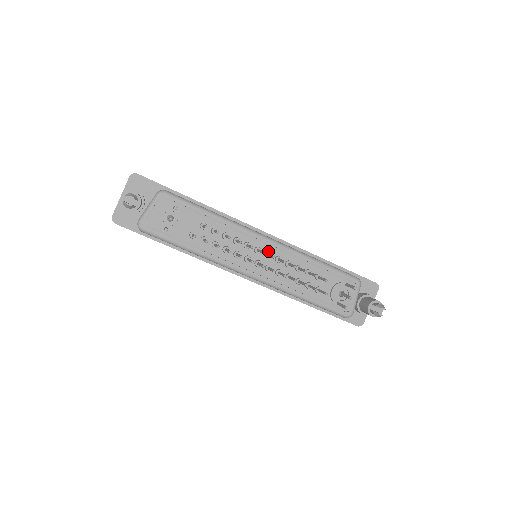
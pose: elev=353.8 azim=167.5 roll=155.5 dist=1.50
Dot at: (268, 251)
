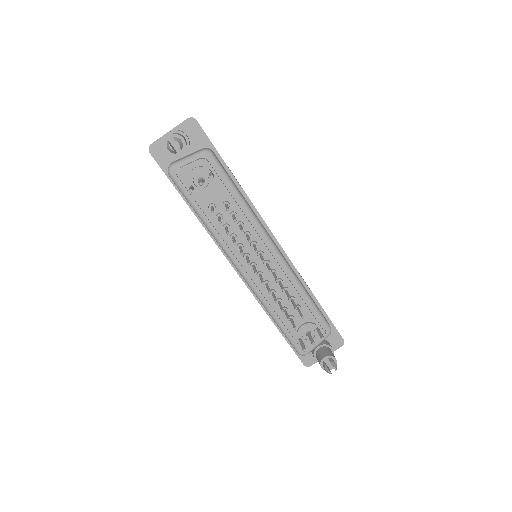
Dot at: occluded
